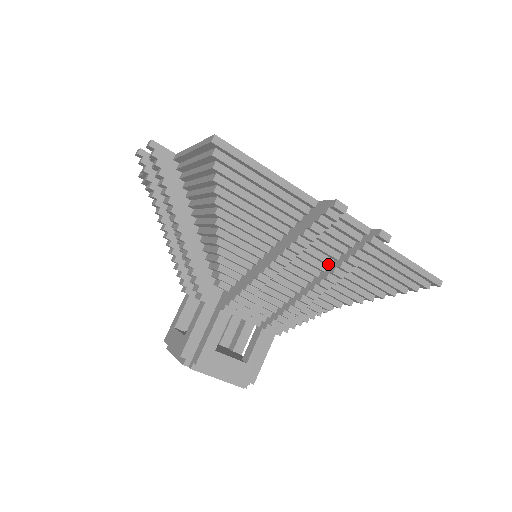
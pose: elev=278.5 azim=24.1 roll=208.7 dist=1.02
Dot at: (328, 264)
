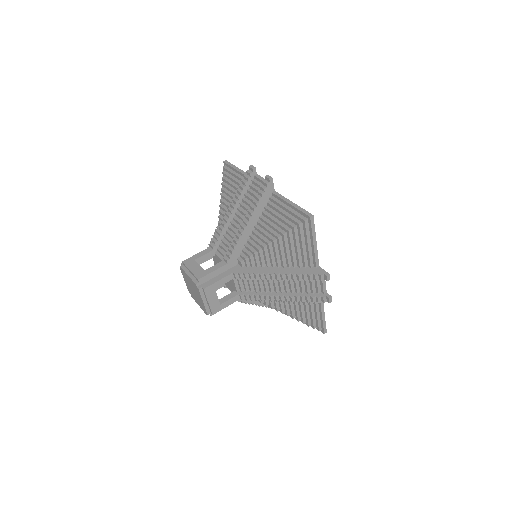
Dot at: occluded
